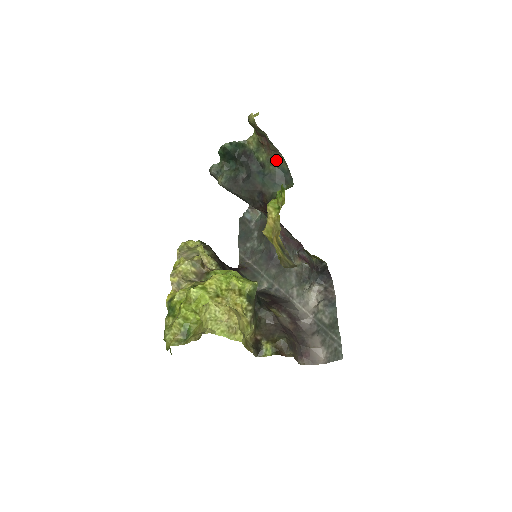
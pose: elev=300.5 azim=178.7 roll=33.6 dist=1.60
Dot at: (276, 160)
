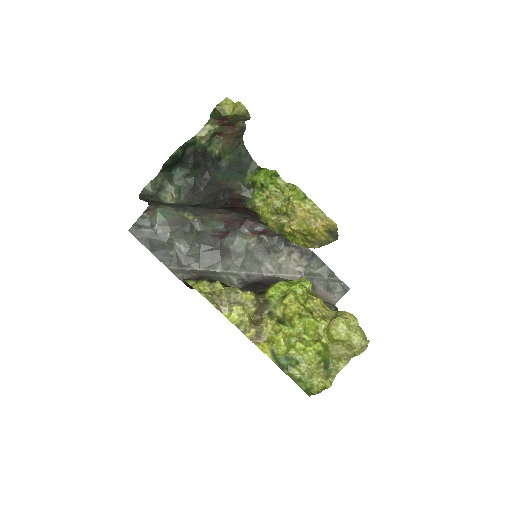
Dot at: (234, 146)
